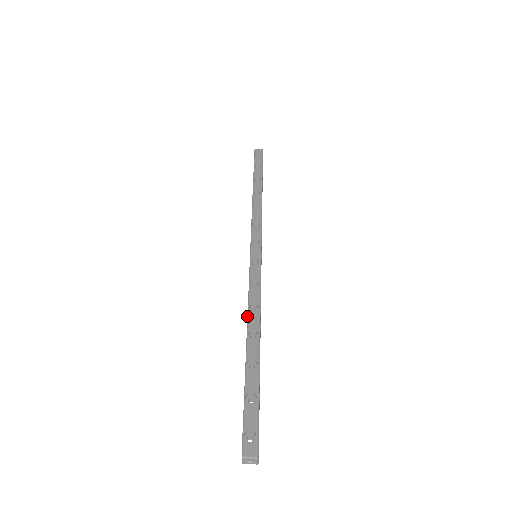
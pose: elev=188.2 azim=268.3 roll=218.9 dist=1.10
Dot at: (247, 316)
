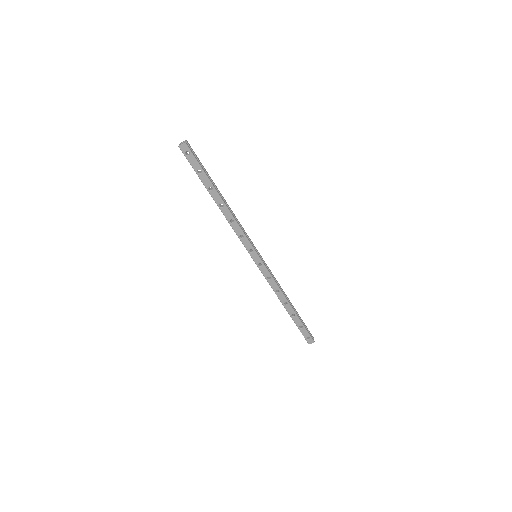
Dot at: occluded
